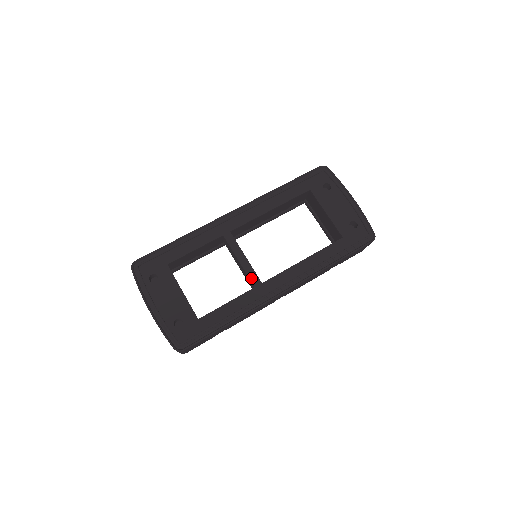
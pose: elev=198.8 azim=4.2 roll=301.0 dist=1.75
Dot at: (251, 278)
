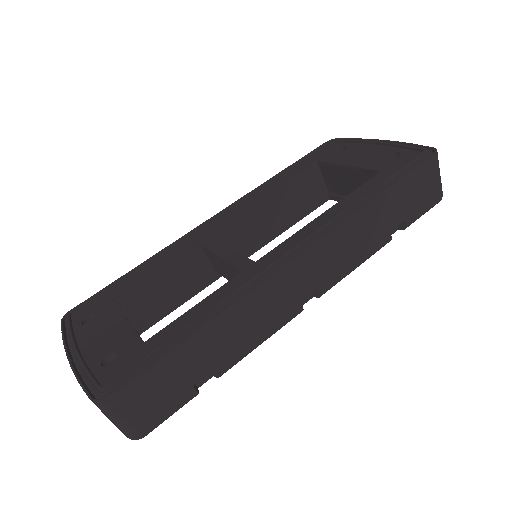
Dot at: (237, 263)
